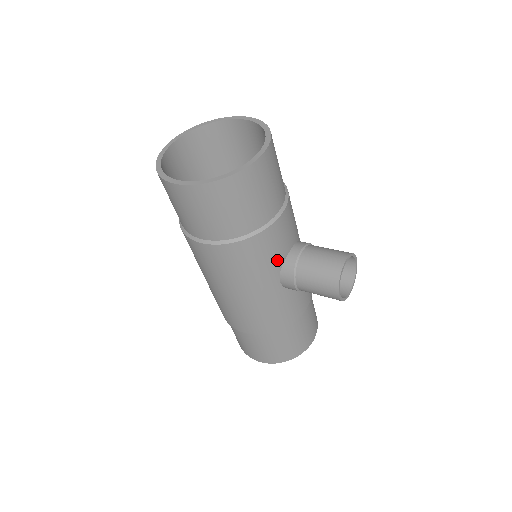
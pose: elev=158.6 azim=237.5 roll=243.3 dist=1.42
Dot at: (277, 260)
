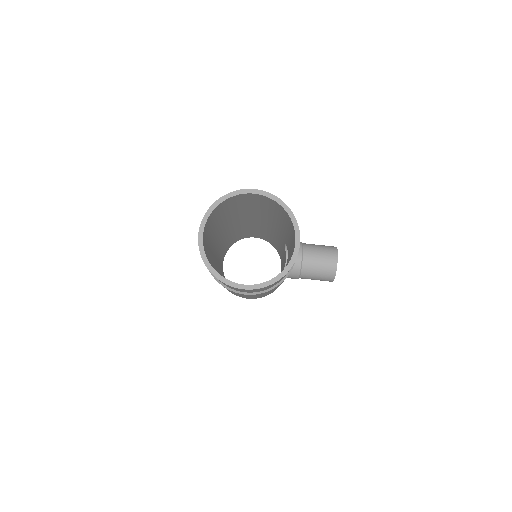
Dot at: occluded
